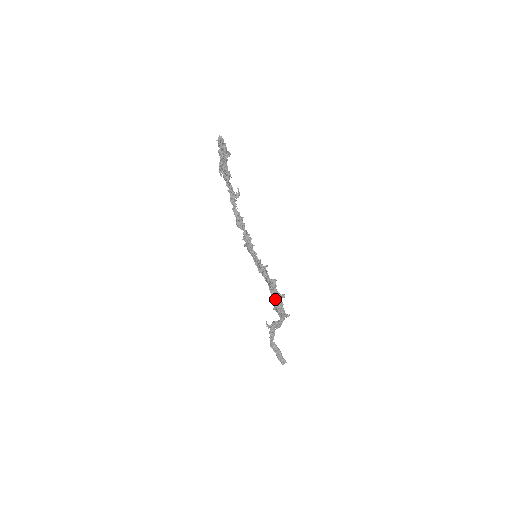
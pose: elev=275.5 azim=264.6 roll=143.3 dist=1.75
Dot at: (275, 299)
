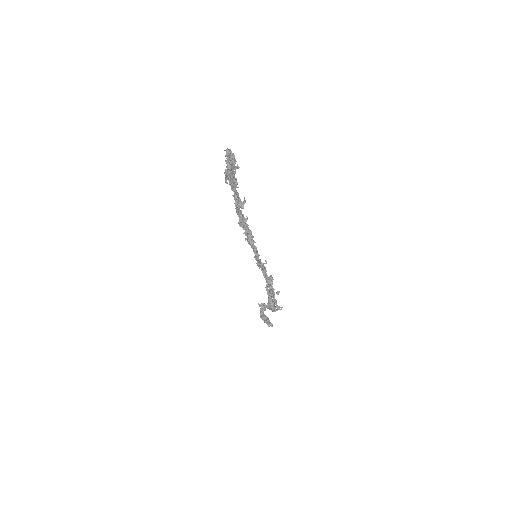
Dot at: (270, 298)
